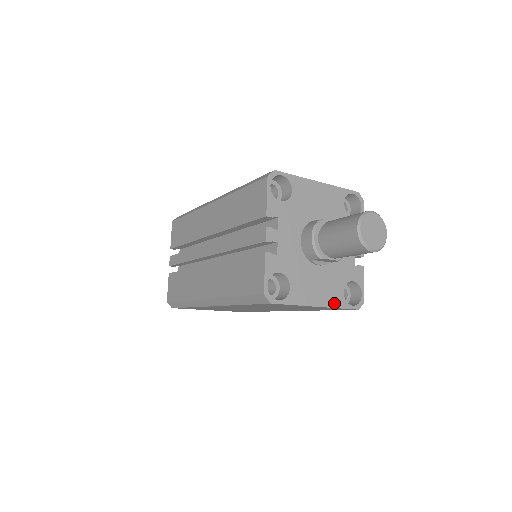
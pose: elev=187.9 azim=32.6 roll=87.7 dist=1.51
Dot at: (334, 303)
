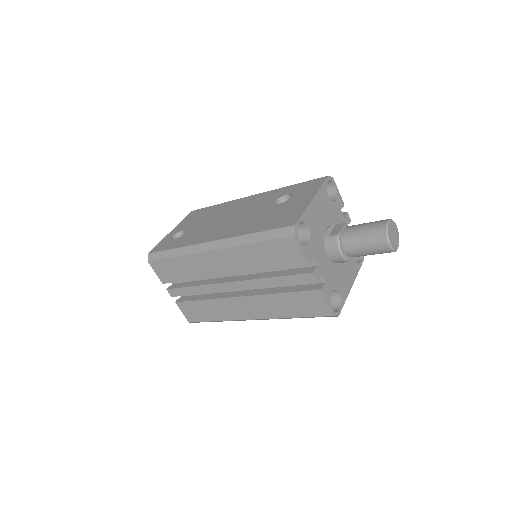
Dot at: (356, 272)
